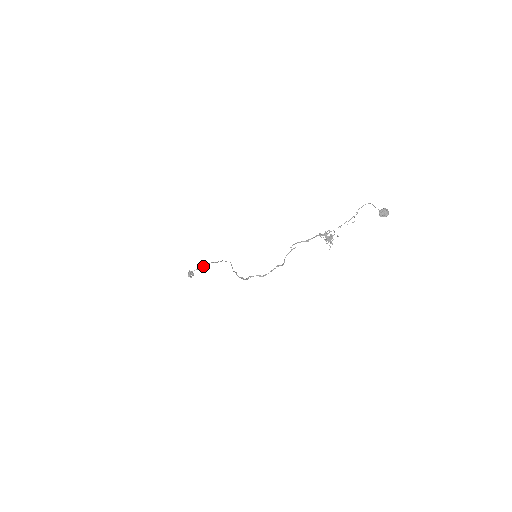
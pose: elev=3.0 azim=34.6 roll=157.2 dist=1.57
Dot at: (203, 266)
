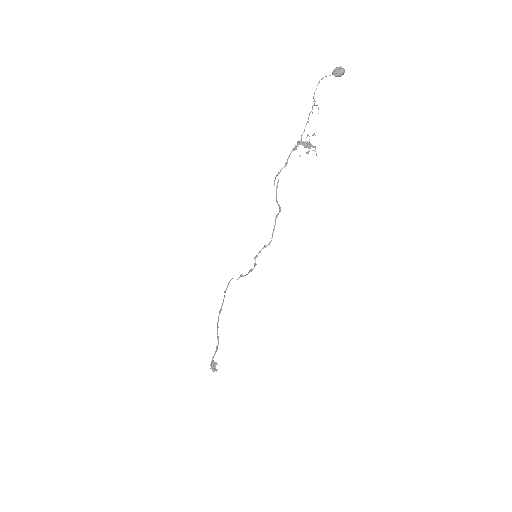
Dot at: (217, 336)
